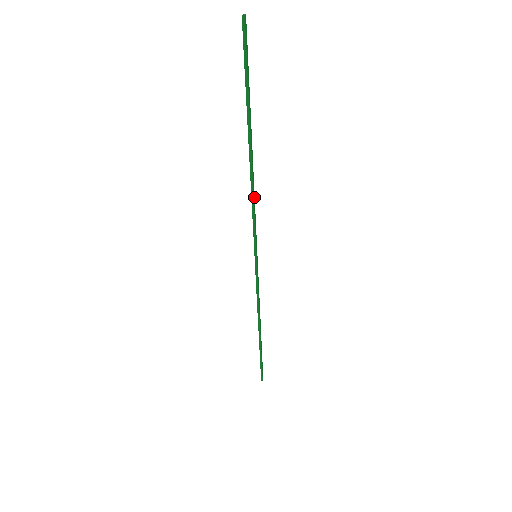
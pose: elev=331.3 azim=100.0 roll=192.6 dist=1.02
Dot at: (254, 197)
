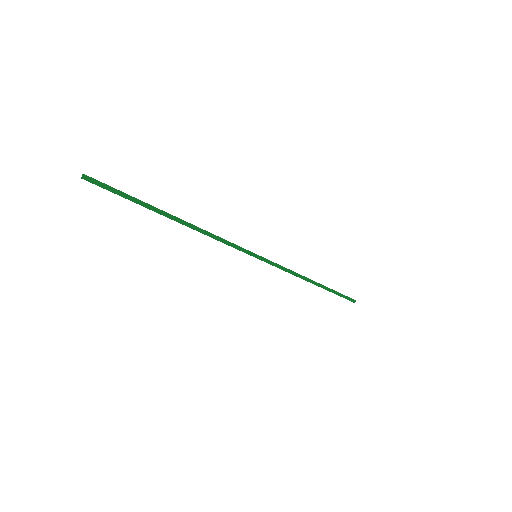
Dot at: (213, 235)
